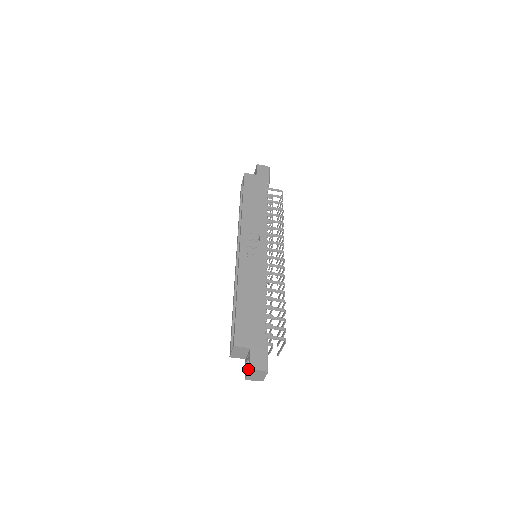
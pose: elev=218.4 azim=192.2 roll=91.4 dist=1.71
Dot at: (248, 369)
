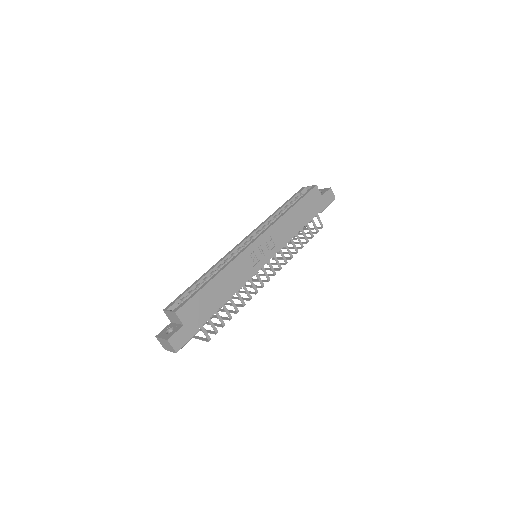
Dot at: (166, 337)
